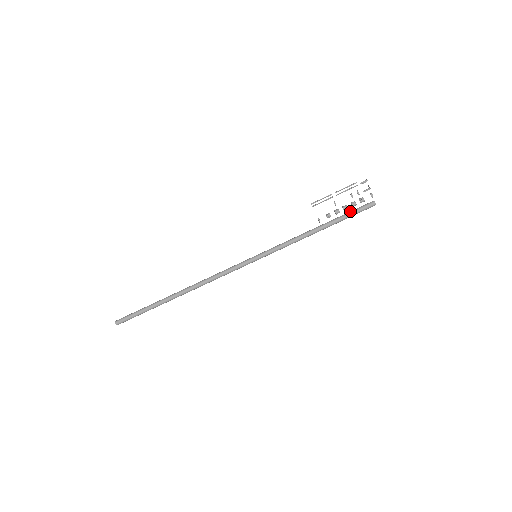
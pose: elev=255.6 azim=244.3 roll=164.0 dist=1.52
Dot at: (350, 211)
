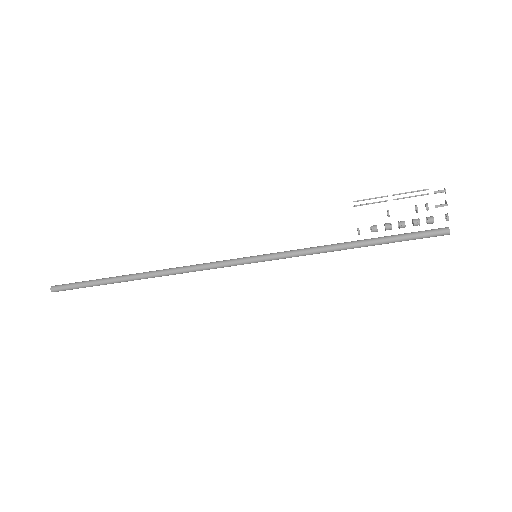
Dot at: occluded
